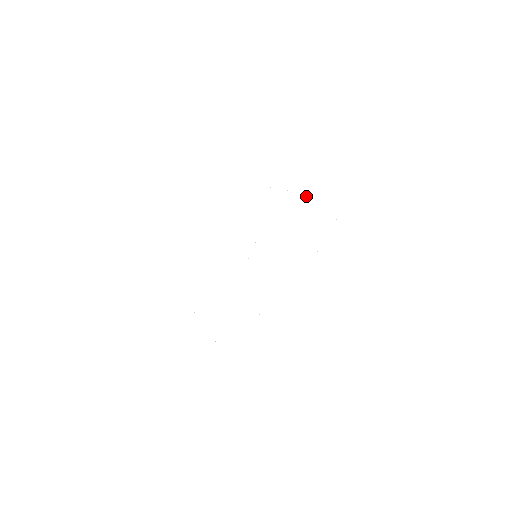
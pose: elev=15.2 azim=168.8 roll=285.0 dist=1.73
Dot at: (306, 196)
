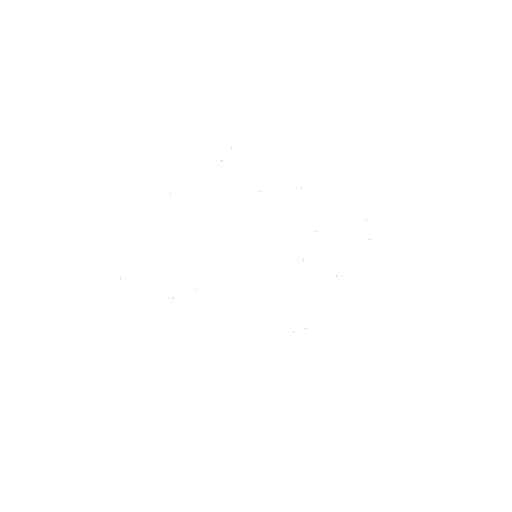
Dot at: occluded
